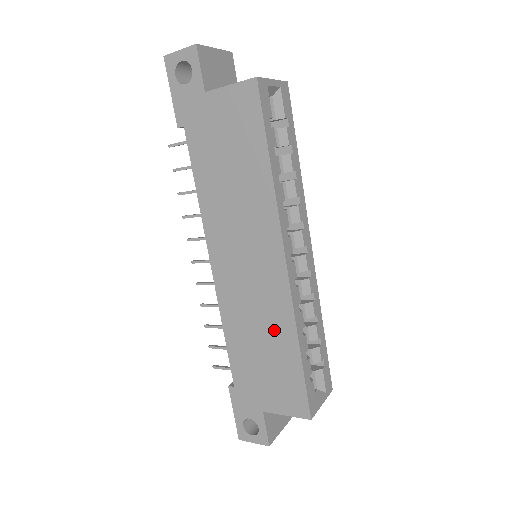
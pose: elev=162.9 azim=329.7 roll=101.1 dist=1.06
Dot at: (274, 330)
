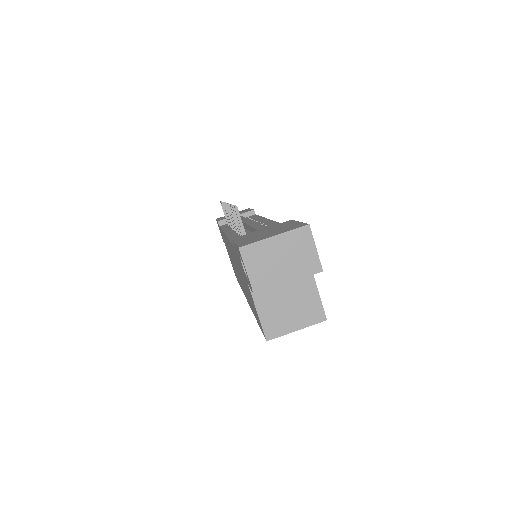
Dot at: occluded
